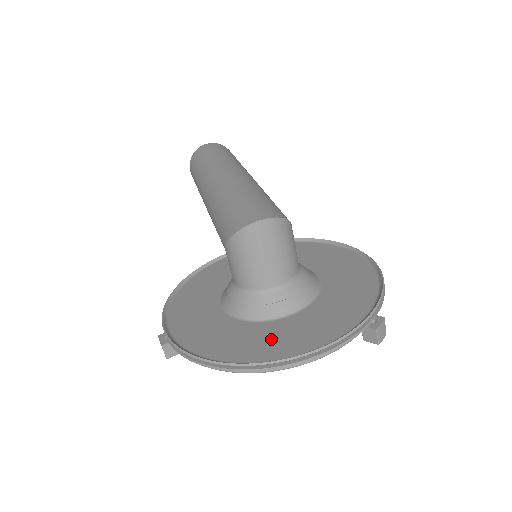
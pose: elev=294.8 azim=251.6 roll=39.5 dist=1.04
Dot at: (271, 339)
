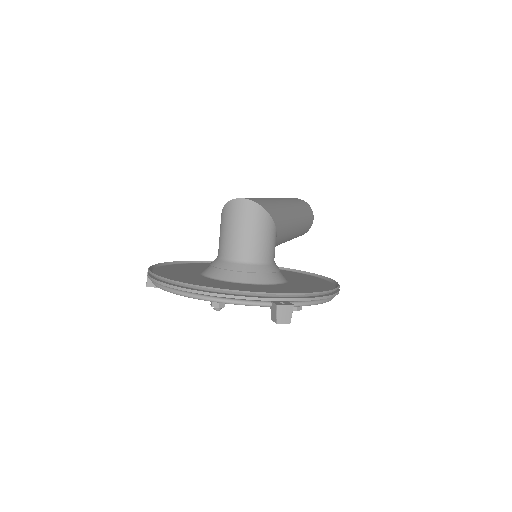
Dot at: (203, 282)
